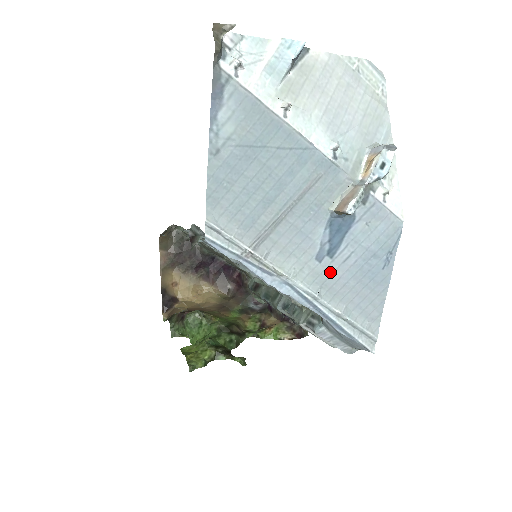
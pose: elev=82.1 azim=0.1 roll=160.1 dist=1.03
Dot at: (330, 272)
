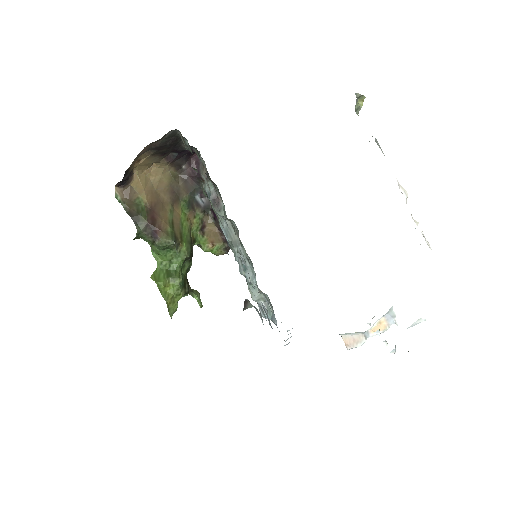
Dot at: occluded
